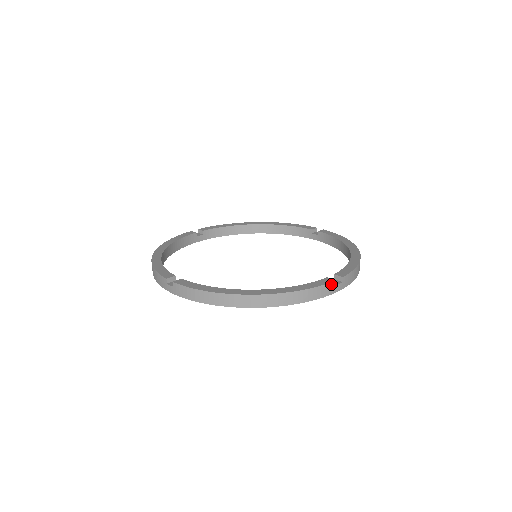
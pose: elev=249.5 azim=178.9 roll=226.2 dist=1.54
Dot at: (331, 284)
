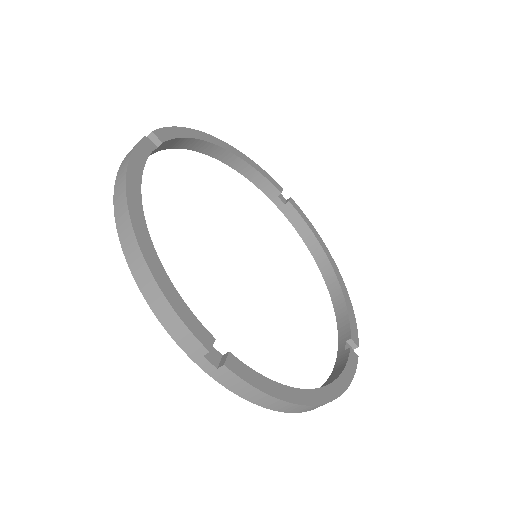
Dot at: (356, 362)
